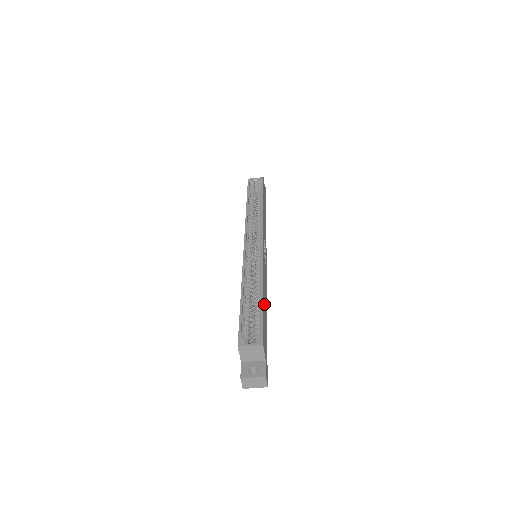
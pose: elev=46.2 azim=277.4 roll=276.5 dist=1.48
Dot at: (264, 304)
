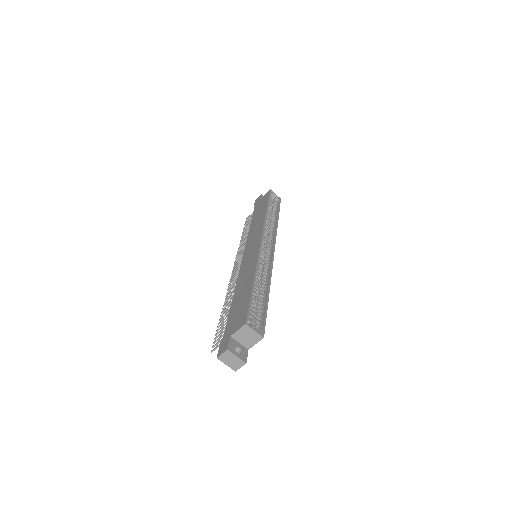
Dot at: occluded
